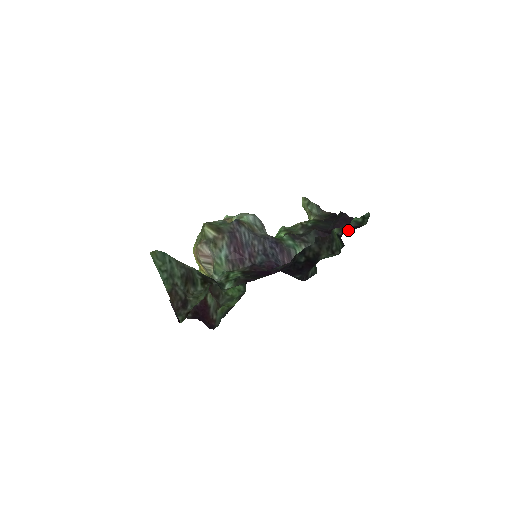
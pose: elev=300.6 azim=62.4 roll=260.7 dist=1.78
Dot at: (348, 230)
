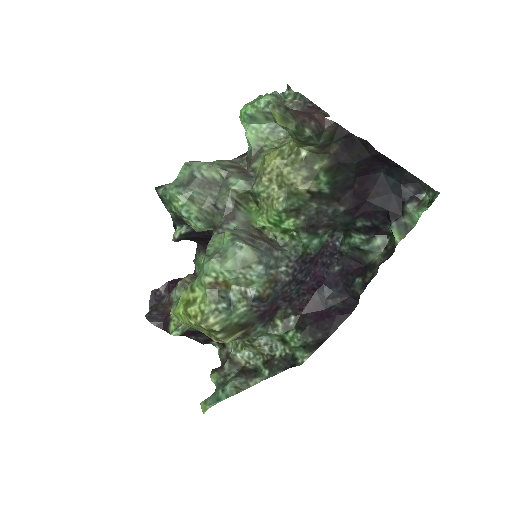
Dot at: (402, 211)
